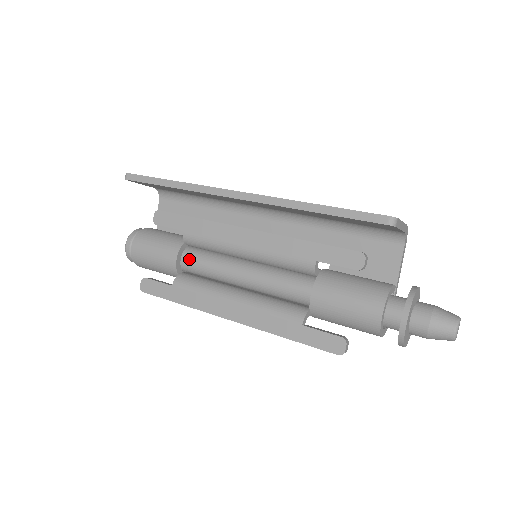
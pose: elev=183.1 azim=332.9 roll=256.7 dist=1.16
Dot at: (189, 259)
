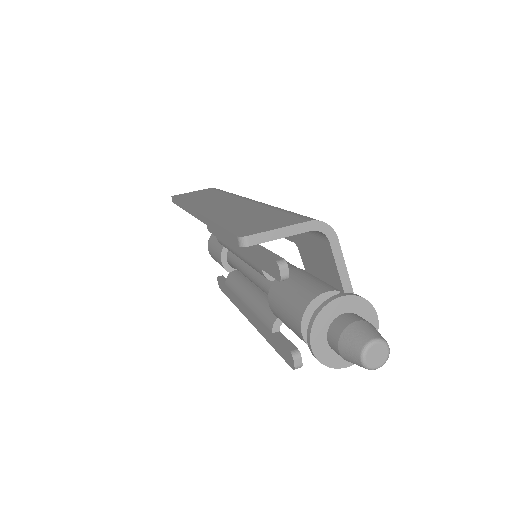
Dot at: (230, 260)
